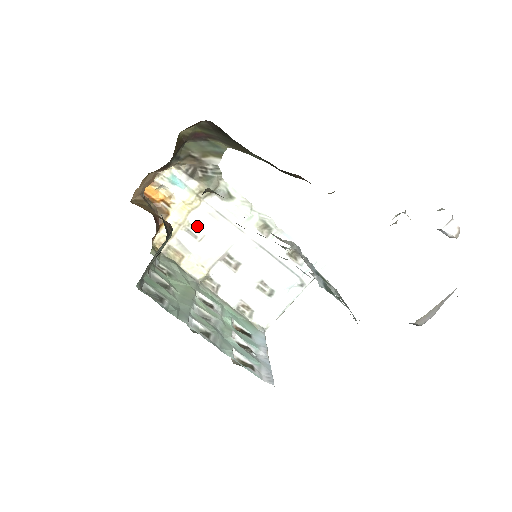
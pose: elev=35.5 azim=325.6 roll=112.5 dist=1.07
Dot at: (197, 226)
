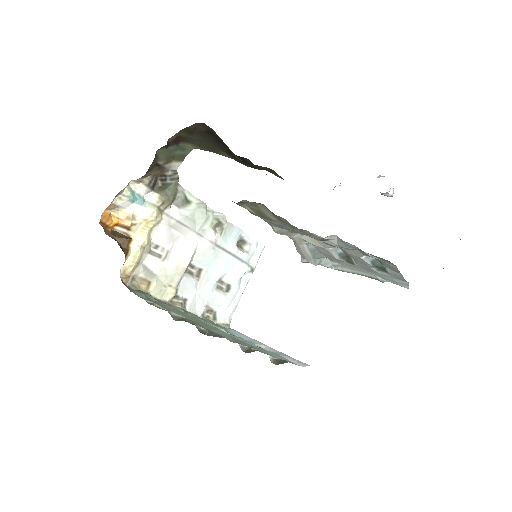
Dot at: (159, 243)
